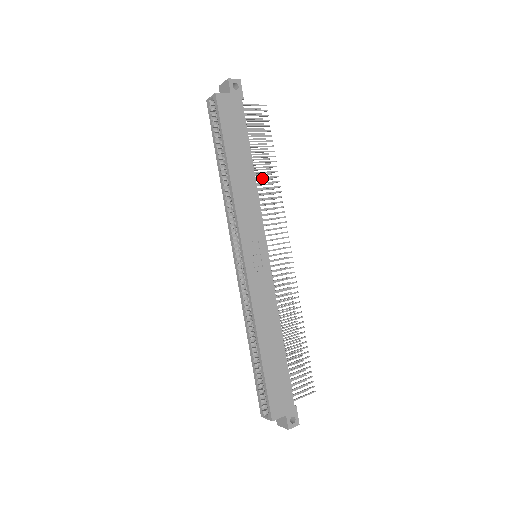
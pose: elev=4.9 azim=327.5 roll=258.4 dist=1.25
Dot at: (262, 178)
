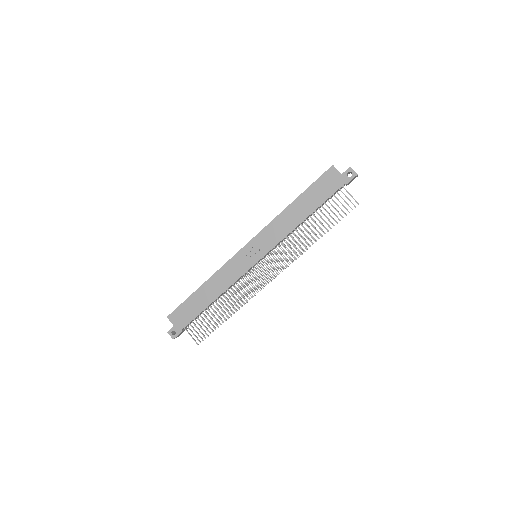
Dot at: (306, 230)
